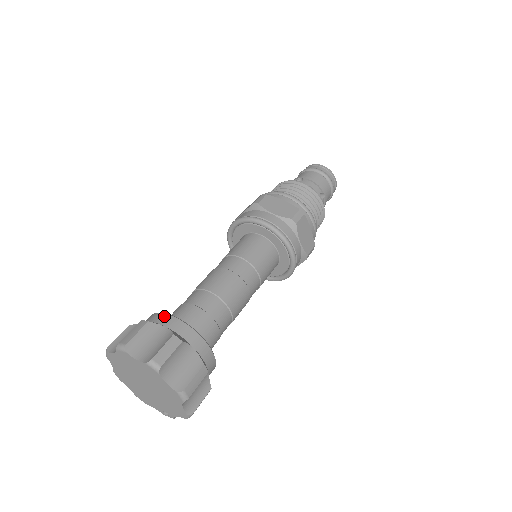
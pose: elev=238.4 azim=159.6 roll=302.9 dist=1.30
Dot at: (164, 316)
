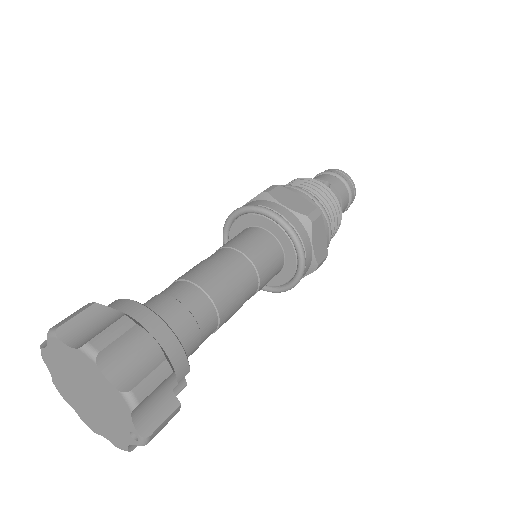
Dot at: occluded
